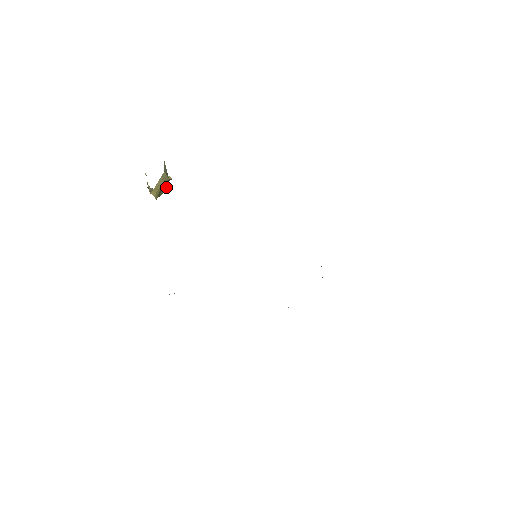
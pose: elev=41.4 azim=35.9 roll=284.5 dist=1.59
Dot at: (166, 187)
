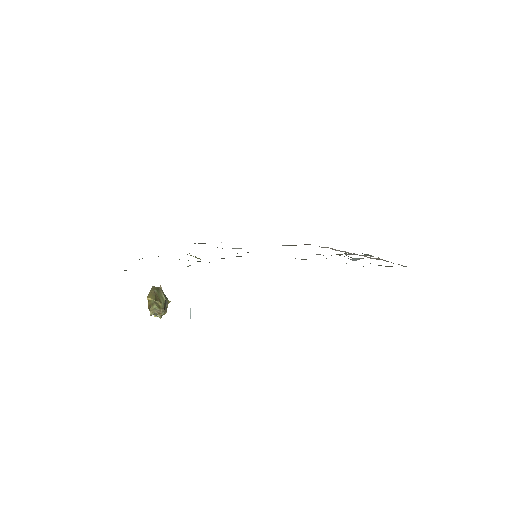
Dot at: (163, 296)
